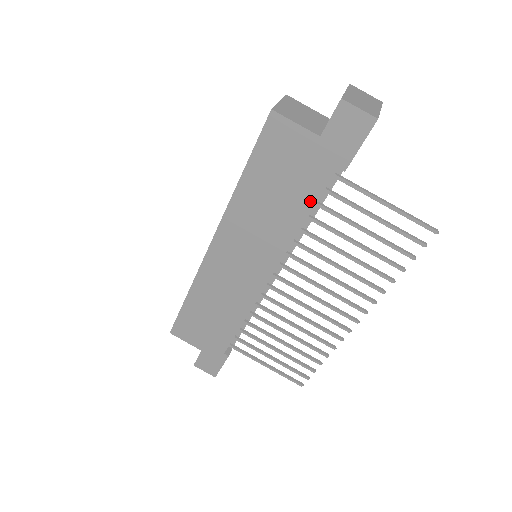
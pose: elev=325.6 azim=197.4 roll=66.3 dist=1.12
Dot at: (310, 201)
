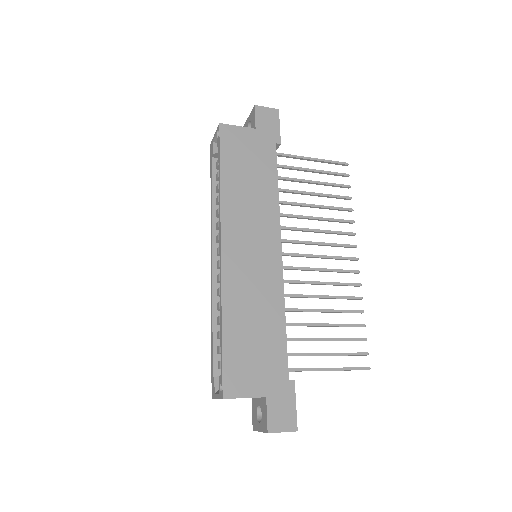
Dot at: (273, 172)
